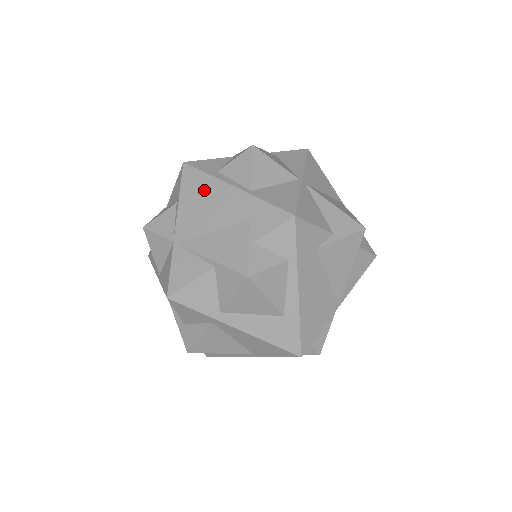
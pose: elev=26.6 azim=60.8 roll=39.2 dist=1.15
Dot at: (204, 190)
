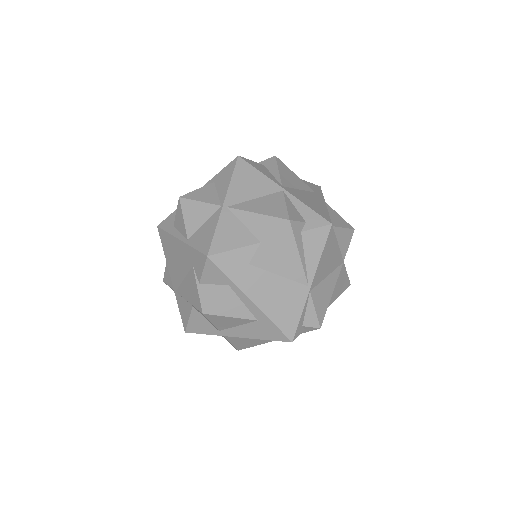
Dot at: (170, 246)
